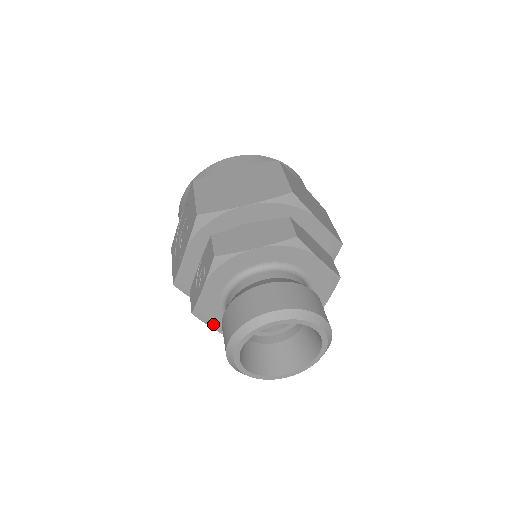
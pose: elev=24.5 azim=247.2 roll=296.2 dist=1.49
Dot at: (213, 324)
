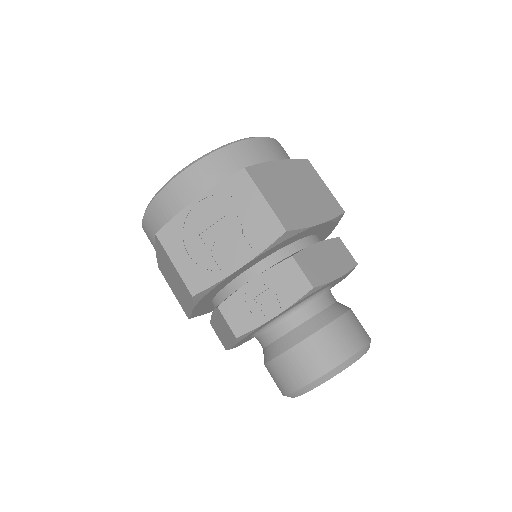
Dot at: (238, 342)
